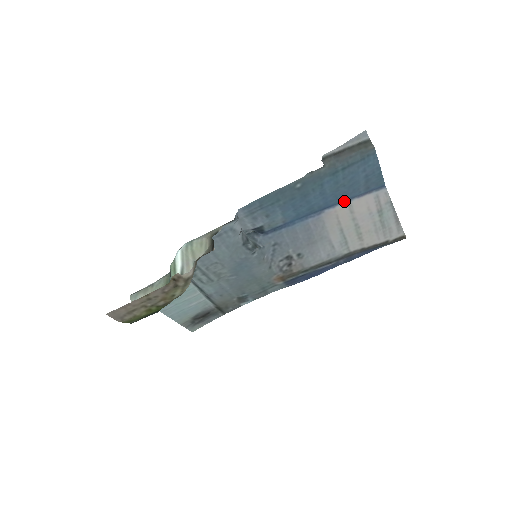
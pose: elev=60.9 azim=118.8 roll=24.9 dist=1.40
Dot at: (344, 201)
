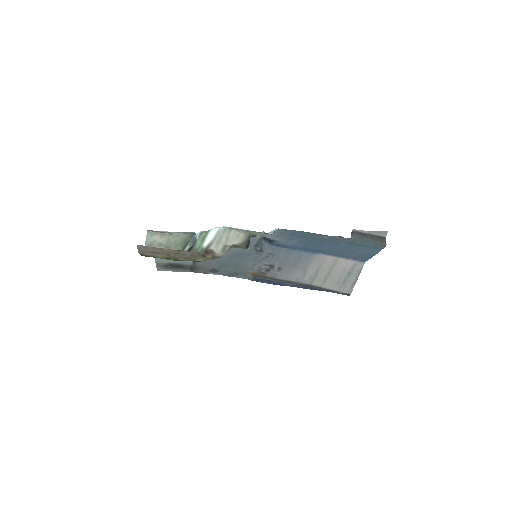
Dot at: (336, 255)
